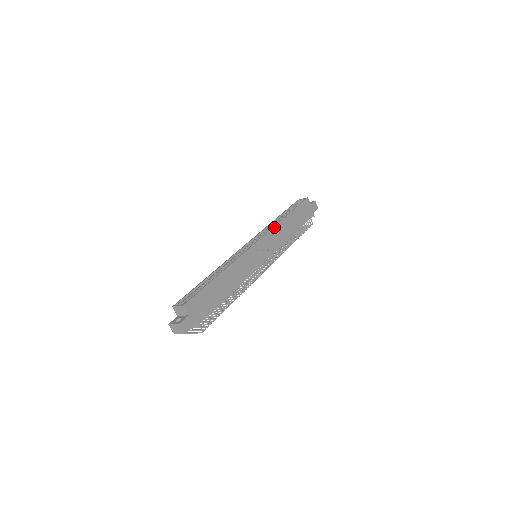
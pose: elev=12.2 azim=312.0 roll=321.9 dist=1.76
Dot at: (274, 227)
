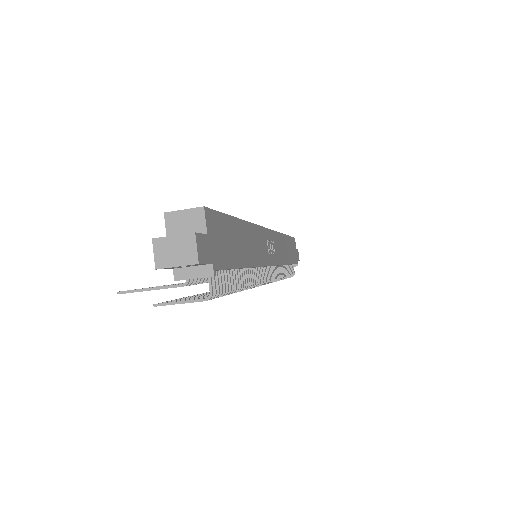
Dot at: (278, 233)
